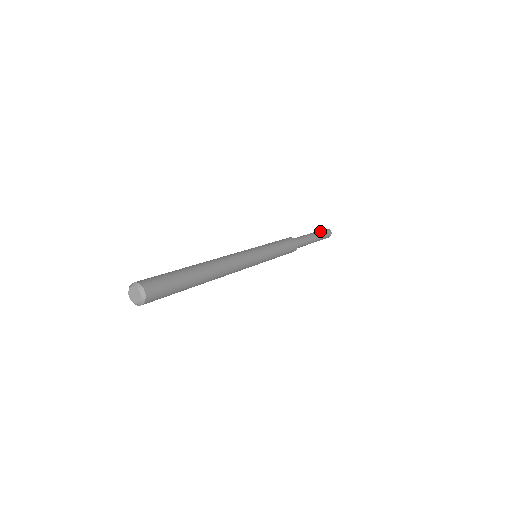
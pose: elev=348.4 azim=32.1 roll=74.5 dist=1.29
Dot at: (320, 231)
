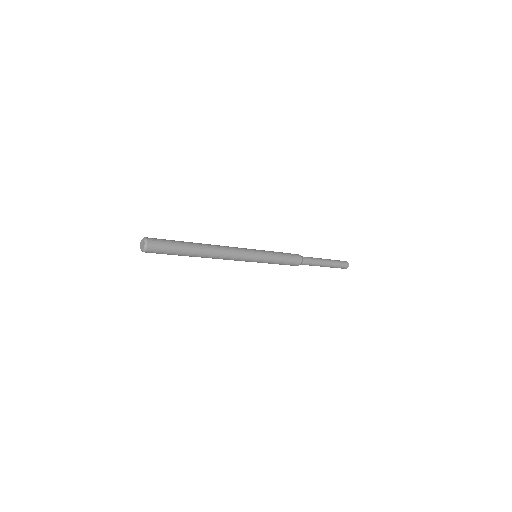
Dot at: (335, 260)
